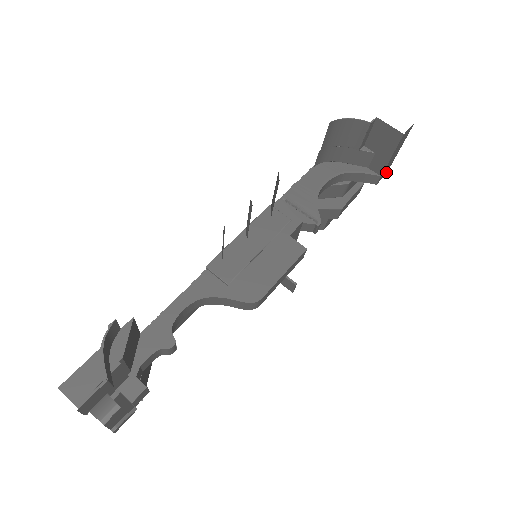
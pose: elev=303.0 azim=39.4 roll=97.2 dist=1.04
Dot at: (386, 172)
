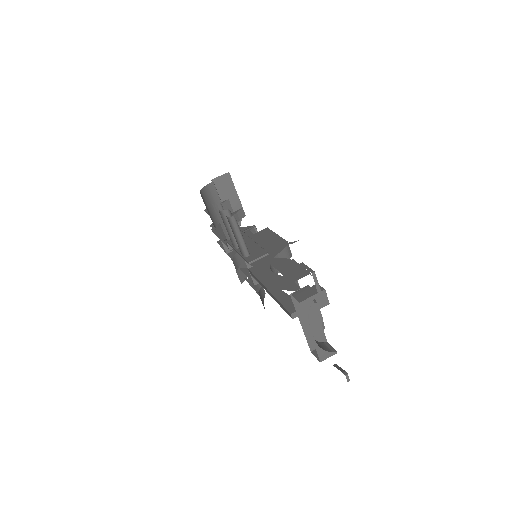
Dot at: occluded
